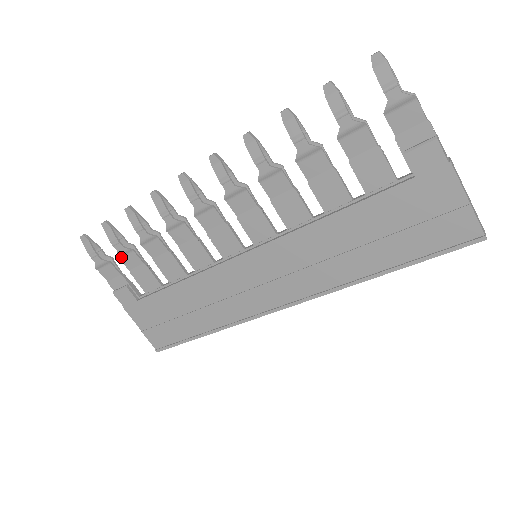
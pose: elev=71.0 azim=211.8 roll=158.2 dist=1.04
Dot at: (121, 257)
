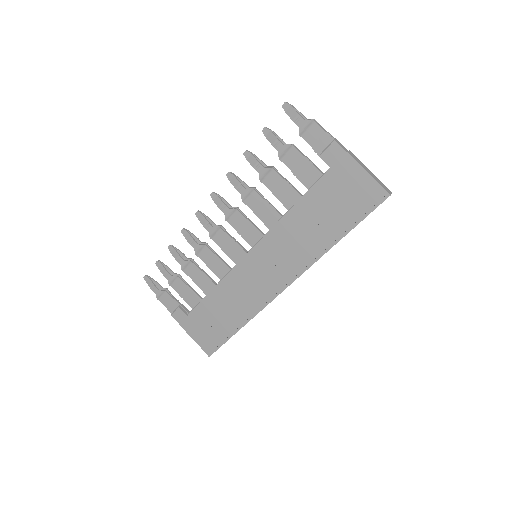
Dot at: (171, 284)
